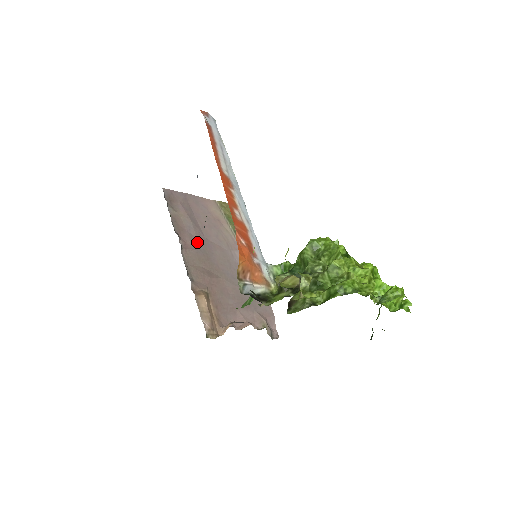
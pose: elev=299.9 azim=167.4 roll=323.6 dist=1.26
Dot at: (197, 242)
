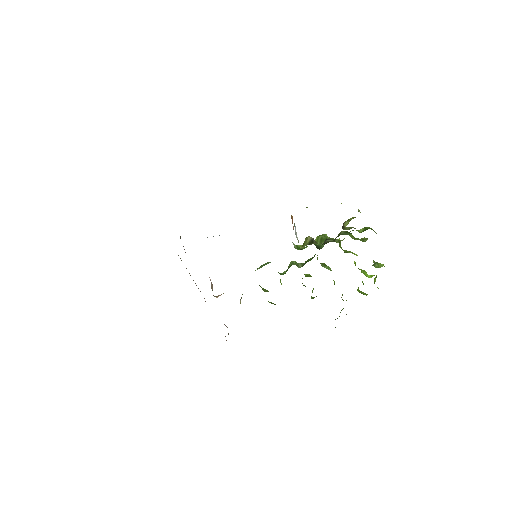
Dot at: occluded
